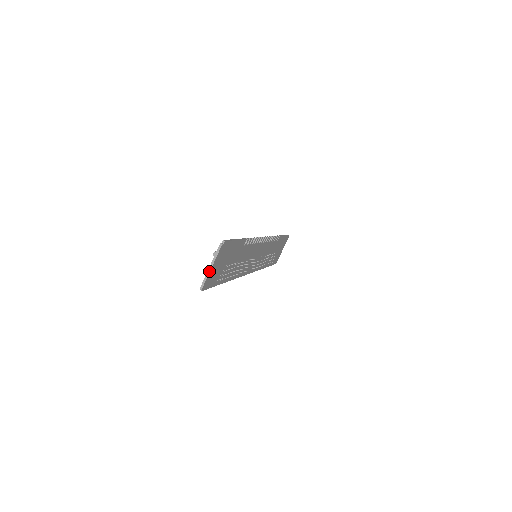
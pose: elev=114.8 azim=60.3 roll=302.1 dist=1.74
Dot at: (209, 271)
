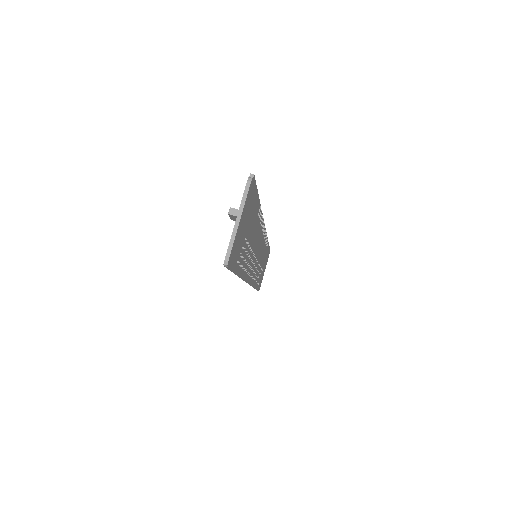
Dot at: (236, 227)
